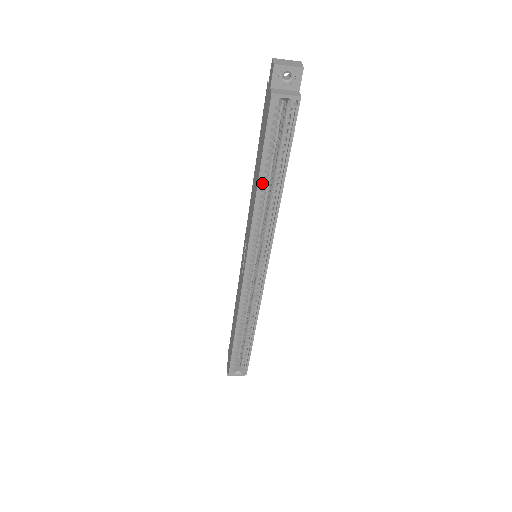
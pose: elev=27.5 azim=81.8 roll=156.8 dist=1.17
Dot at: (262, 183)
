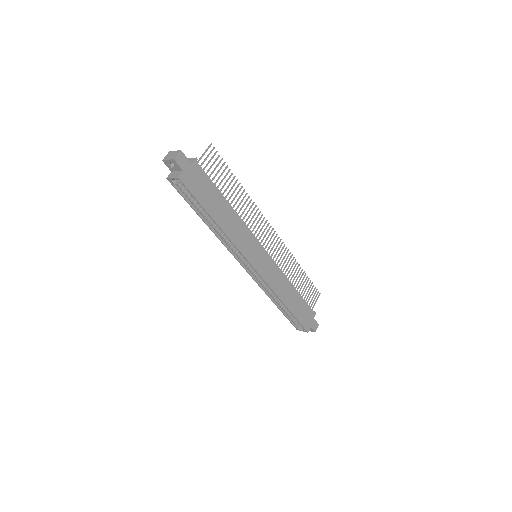
Dot at: (210, 219)
